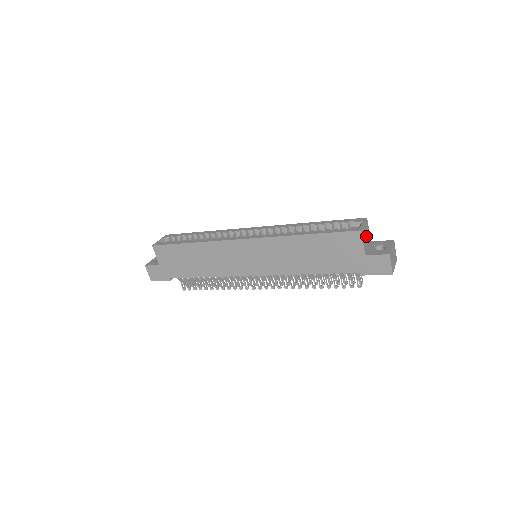
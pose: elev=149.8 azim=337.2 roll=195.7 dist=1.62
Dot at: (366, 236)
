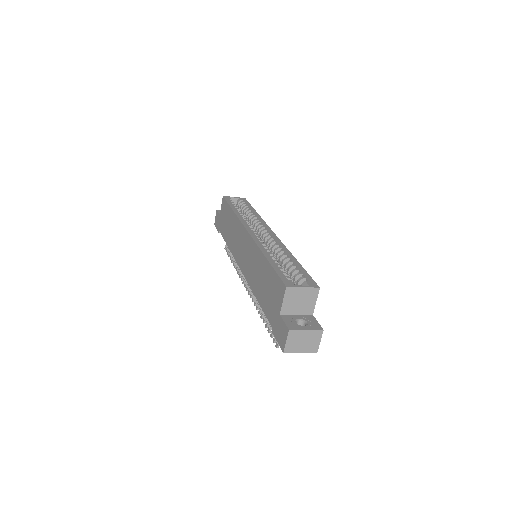
Dot at: (301, 301)
